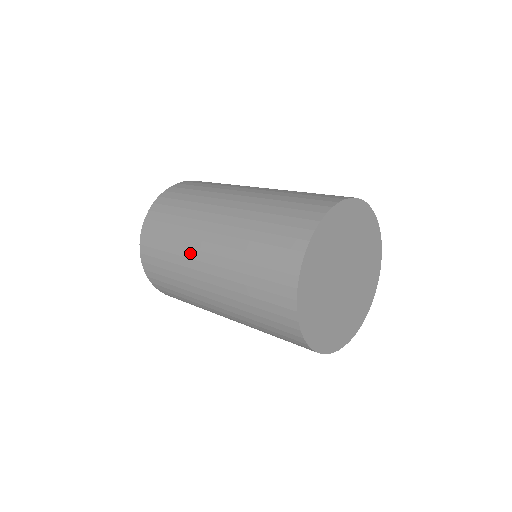
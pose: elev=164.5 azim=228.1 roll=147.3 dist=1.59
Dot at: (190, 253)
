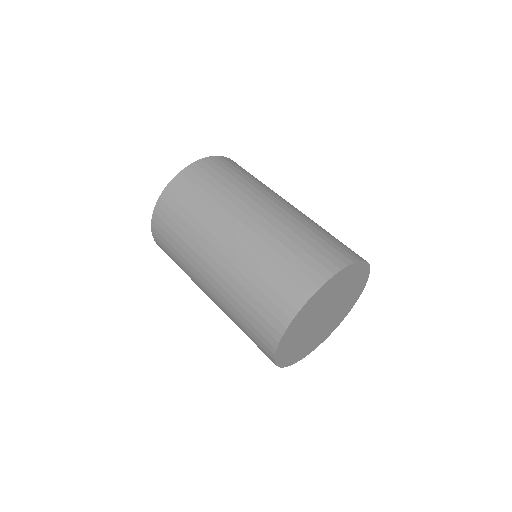
Dot at: (196, 282)
